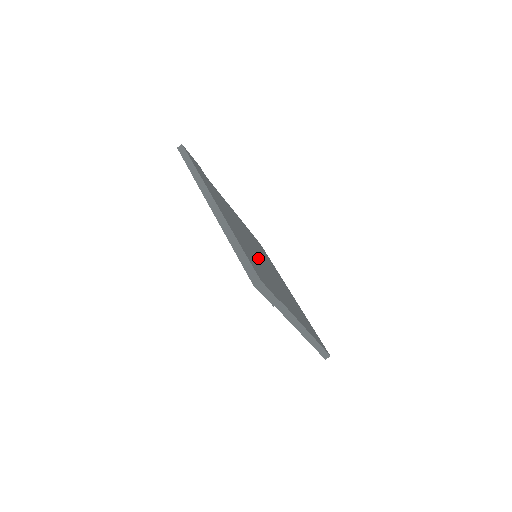
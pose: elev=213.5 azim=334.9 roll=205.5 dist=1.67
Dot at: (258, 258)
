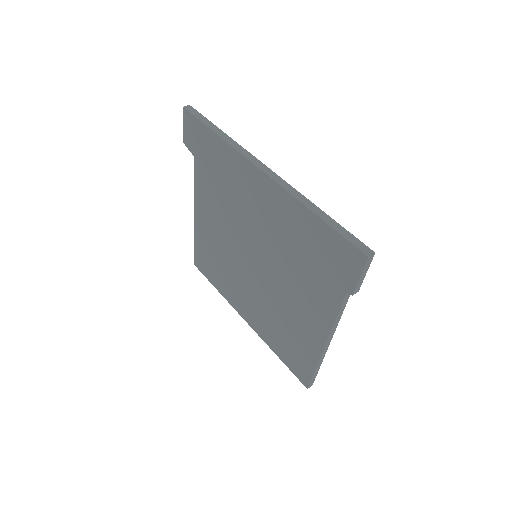
Dot at: occluded
